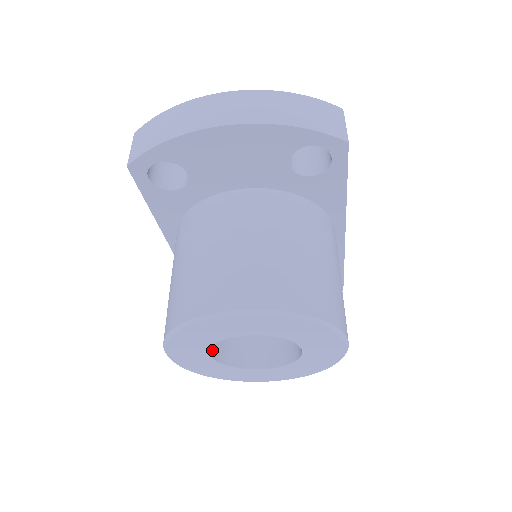
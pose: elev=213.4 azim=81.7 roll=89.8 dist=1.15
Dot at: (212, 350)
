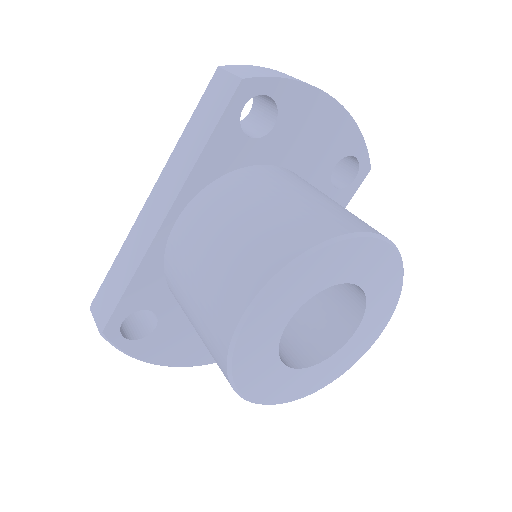
Dot at: occluded
